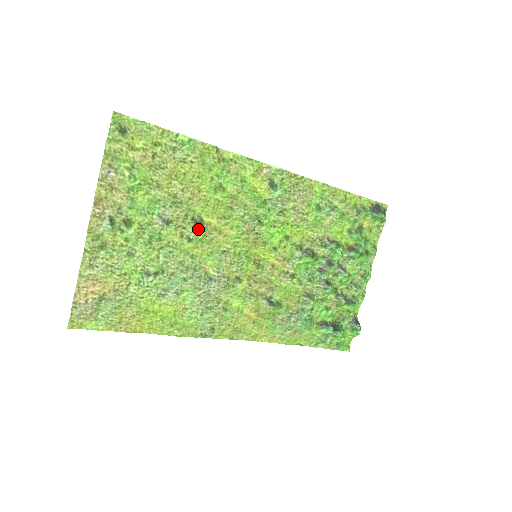
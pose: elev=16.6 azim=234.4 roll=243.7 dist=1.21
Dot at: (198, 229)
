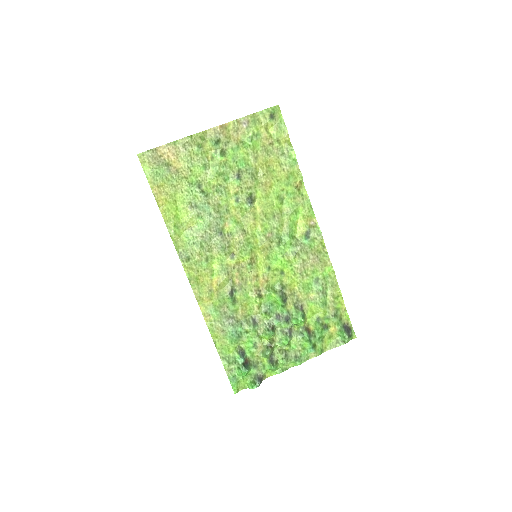
Dot at: (247, 201)
